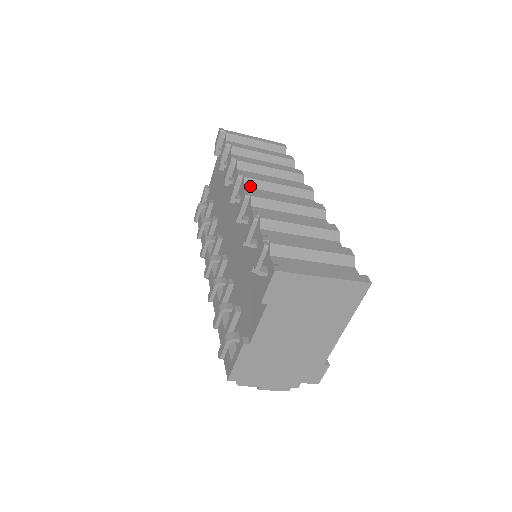
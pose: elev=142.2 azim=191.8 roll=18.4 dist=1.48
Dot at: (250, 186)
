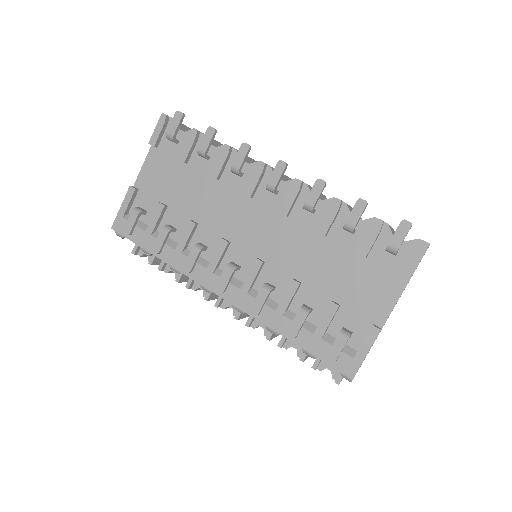
Dot at: occluded
